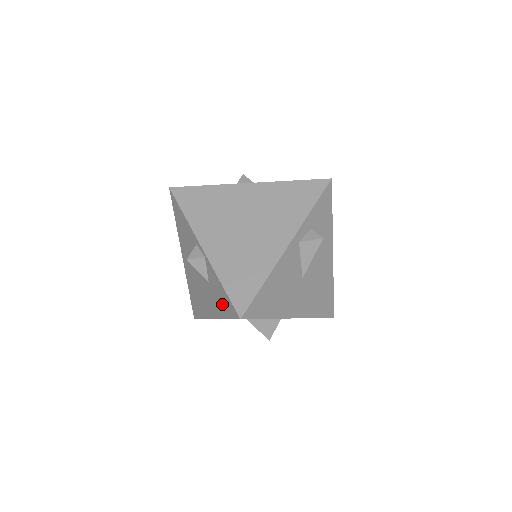
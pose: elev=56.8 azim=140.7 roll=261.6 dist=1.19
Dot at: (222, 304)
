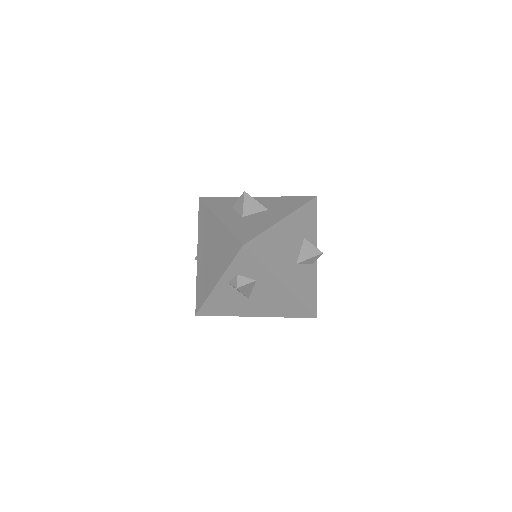
Dot at: occluded
